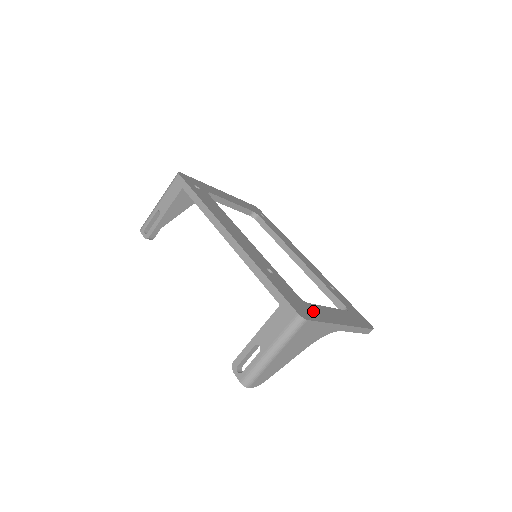
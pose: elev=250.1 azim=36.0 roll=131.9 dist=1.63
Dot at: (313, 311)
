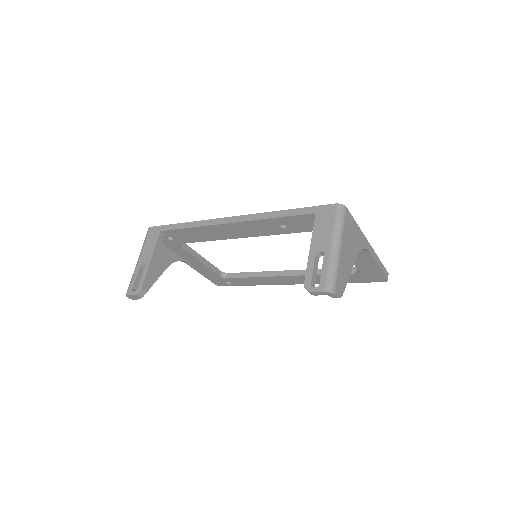
Dot at: occluded
